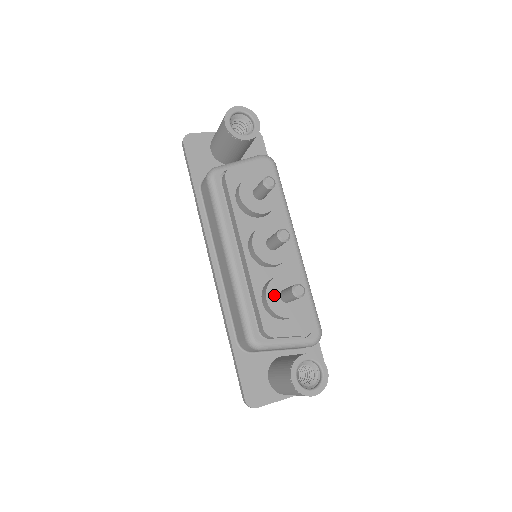
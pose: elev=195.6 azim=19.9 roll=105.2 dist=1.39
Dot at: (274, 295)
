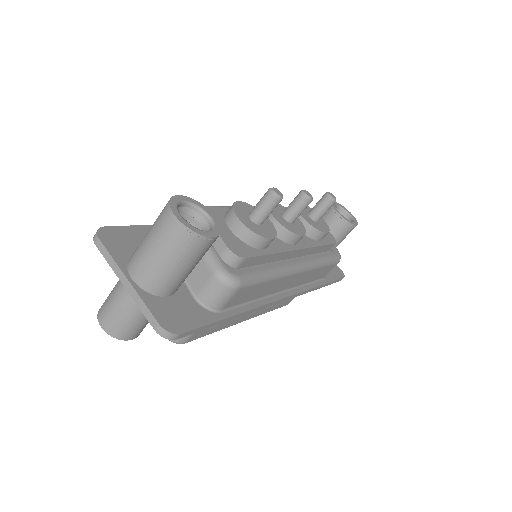
Dot at: (248, 209)
